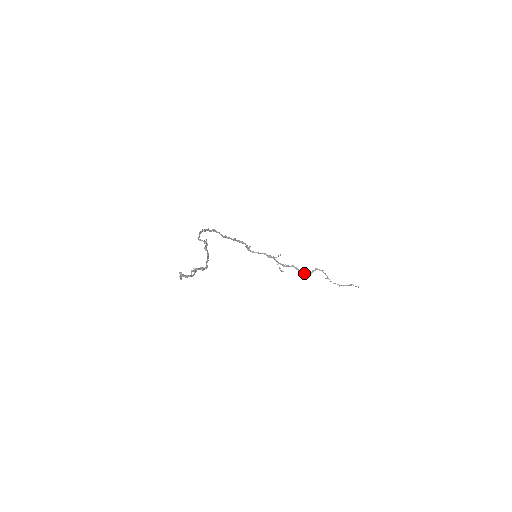
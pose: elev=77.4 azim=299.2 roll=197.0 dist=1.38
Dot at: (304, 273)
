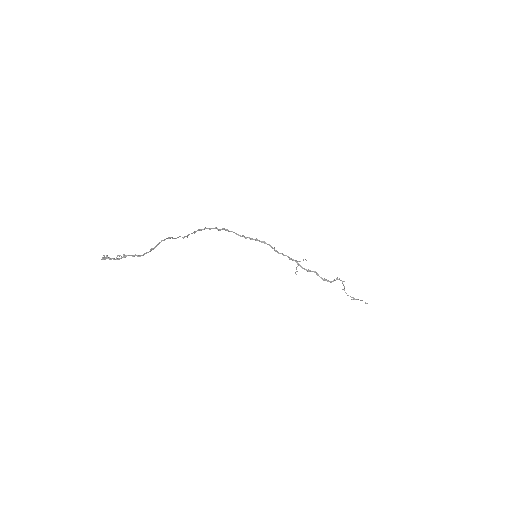
Dot at: (325, 280)
